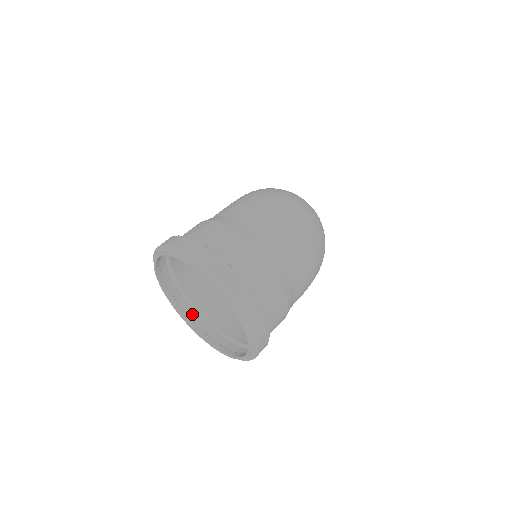
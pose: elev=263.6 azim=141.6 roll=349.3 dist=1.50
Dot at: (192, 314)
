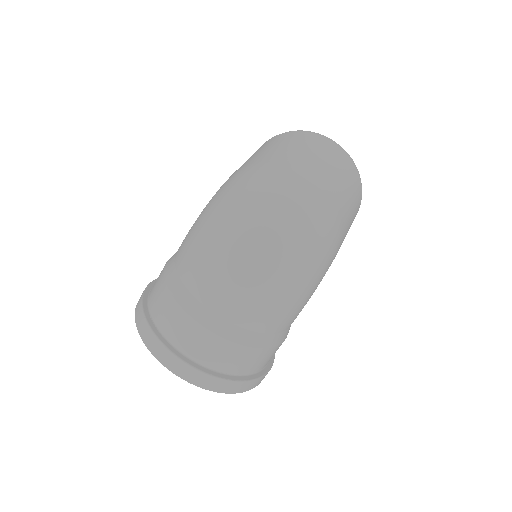
Dot at: occluded
